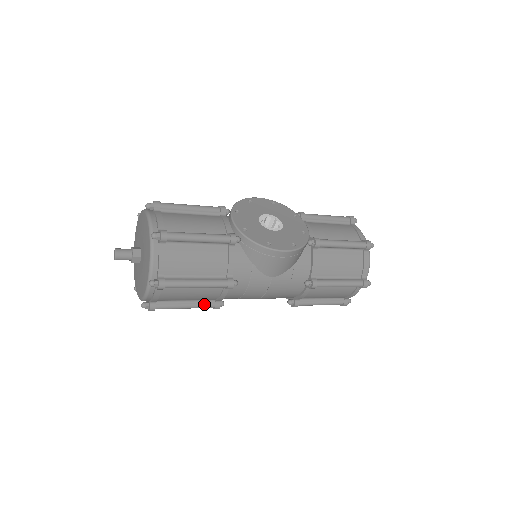
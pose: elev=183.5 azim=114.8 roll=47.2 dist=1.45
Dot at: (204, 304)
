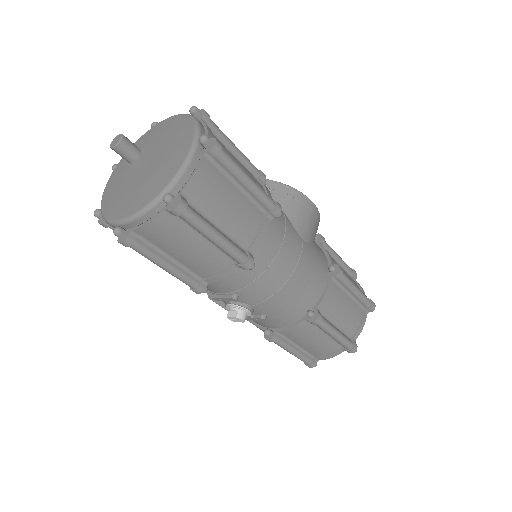
Dot at: (237, 246)
